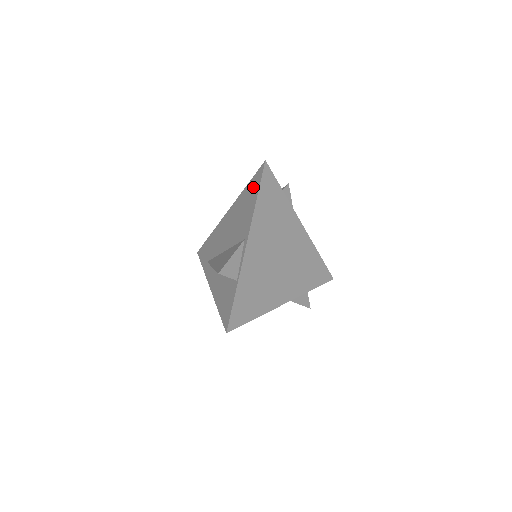
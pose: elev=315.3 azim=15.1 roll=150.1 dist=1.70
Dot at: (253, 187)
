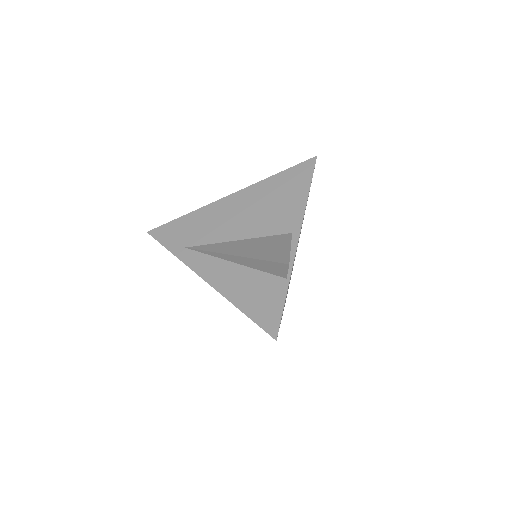
Dot at: (296, 178)
